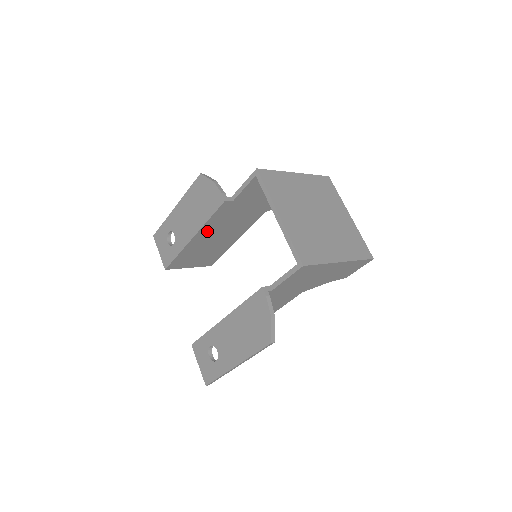
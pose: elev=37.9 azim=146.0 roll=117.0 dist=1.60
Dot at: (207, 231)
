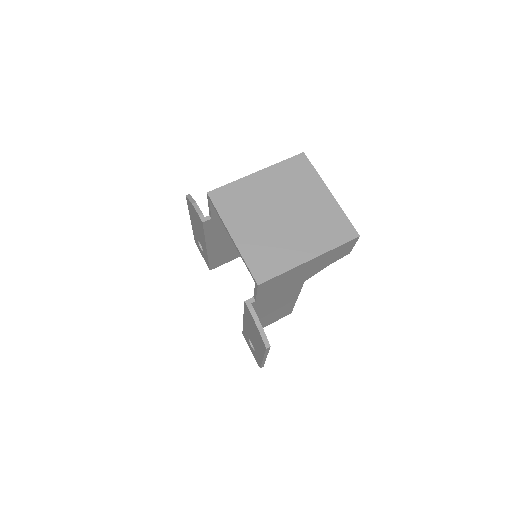
Dot at: (215, 240)
